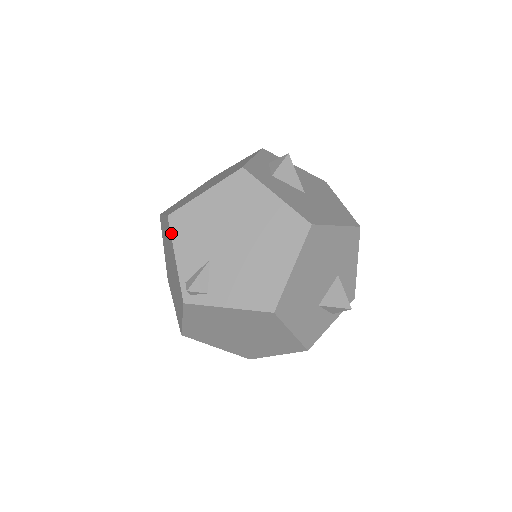
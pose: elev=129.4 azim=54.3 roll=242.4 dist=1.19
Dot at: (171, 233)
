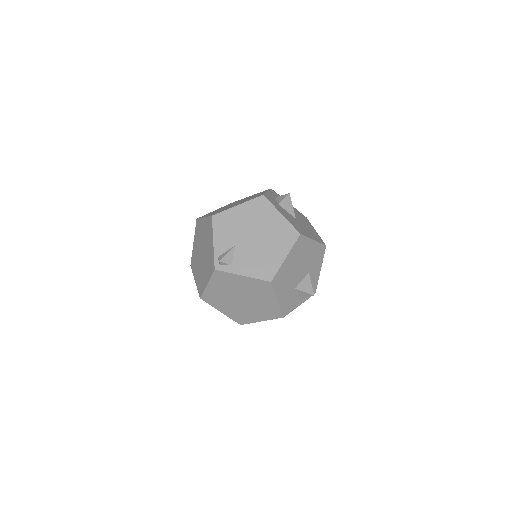
Dot at: (213, 226)
